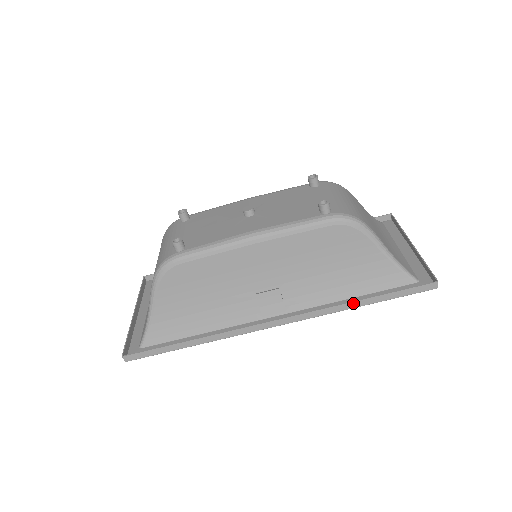
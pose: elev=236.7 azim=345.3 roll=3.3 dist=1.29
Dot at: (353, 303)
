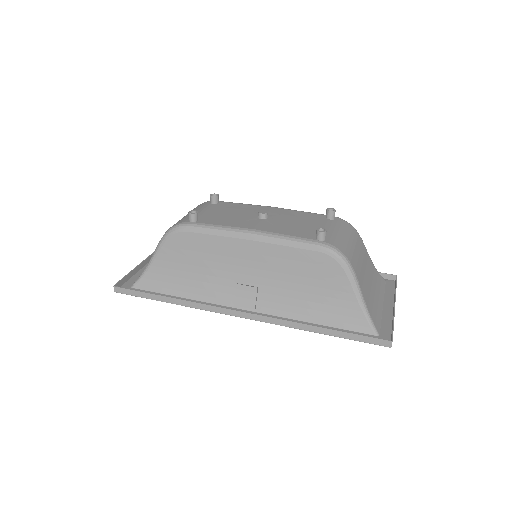
Dot at: (311, 326)
